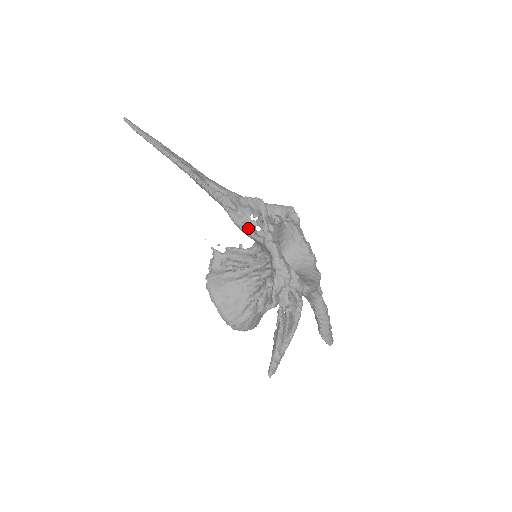
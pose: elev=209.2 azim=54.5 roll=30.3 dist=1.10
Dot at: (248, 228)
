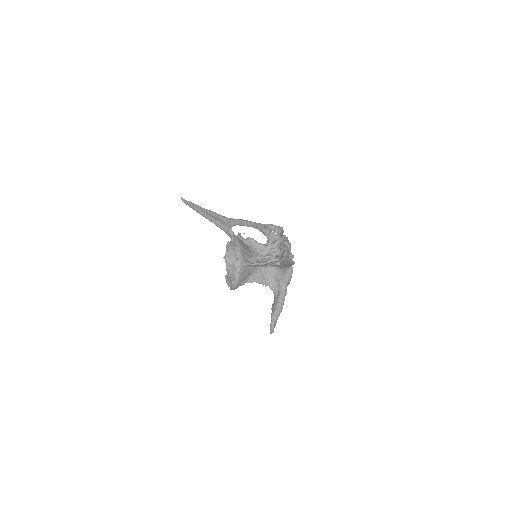
Dot at: (271, 232)
